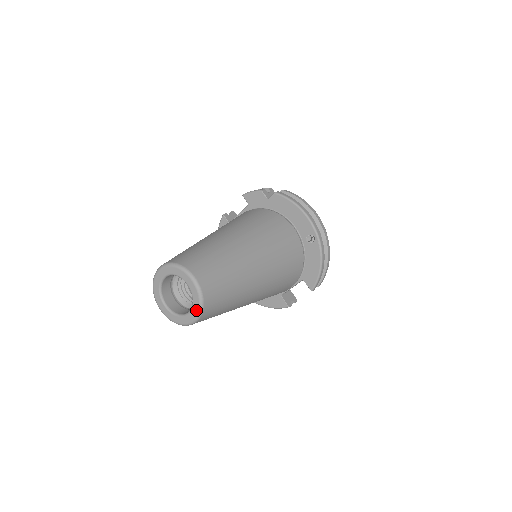
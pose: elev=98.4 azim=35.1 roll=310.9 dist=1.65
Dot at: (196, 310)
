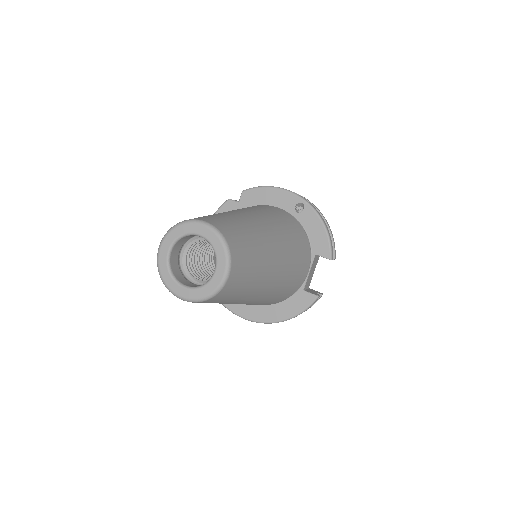
Dot at: (222, 256)
